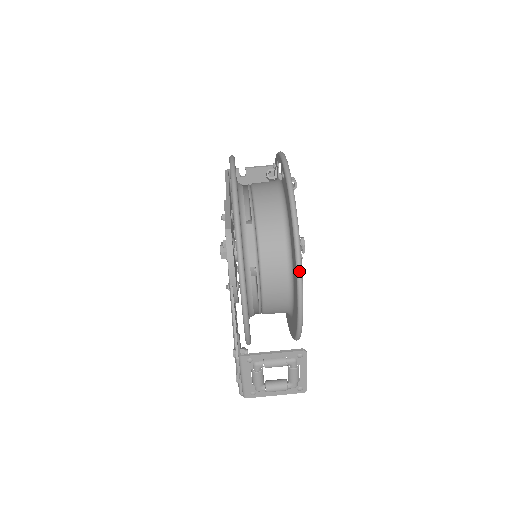
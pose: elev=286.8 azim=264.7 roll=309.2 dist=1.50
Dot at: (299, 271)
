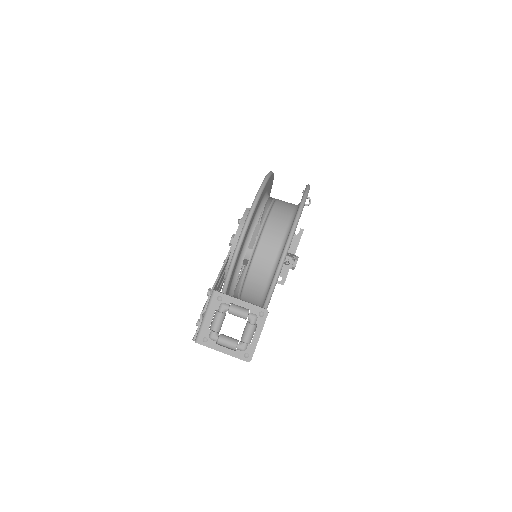
Dot at: (292, 233)
